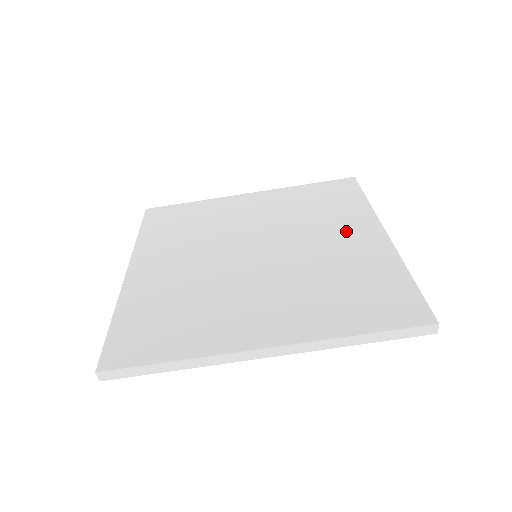
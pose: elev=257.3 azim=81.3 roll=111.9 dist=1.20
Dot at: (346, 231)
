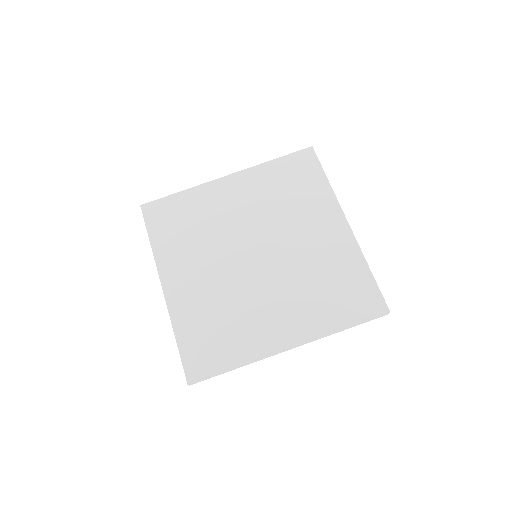
Dot at: (318, 224)
